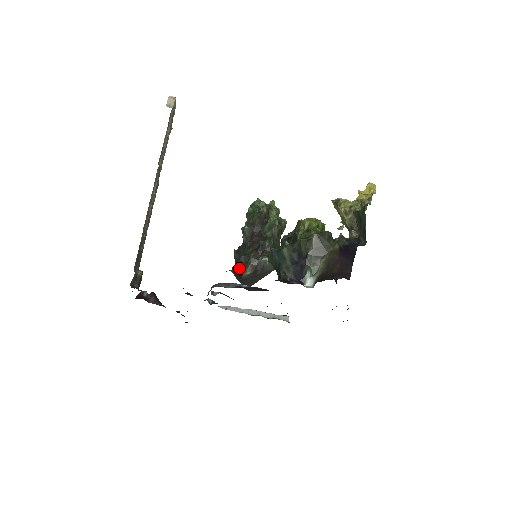
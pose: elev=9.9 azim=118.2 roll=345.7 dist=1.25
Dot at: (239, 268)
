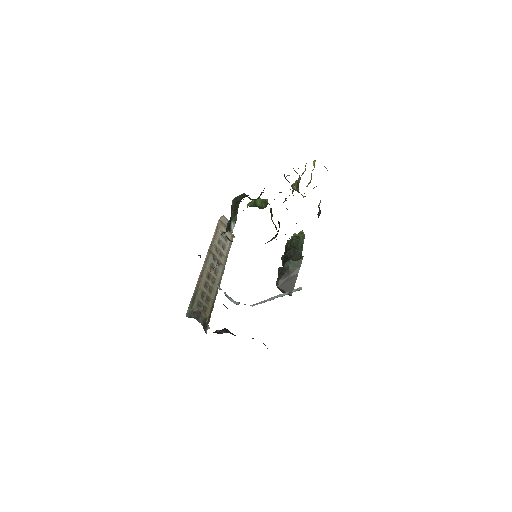
Dot at: occluded
